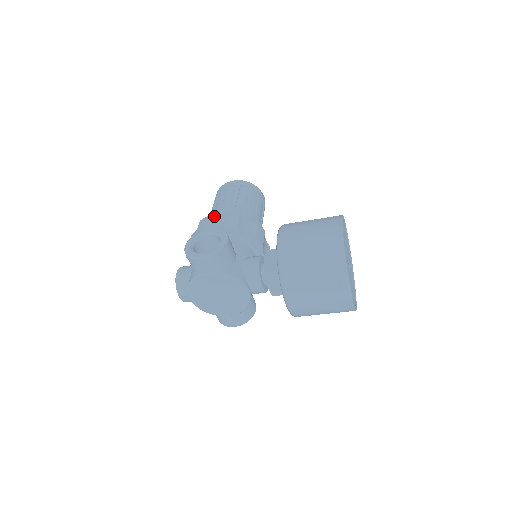
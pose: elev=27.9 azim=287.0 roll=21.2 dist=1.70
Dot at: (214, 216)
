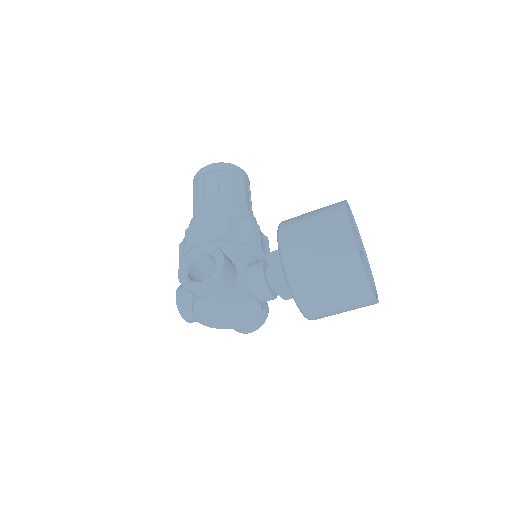
Dot at: (199, 223)
